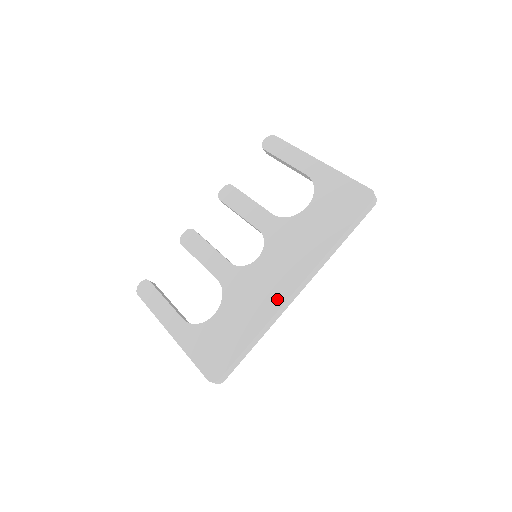
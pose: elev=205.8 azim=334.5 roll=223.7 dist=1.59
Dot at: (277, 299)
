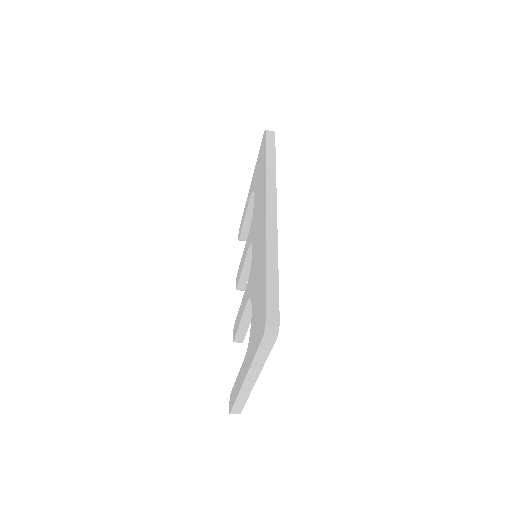
Dot at: (263, 230)
